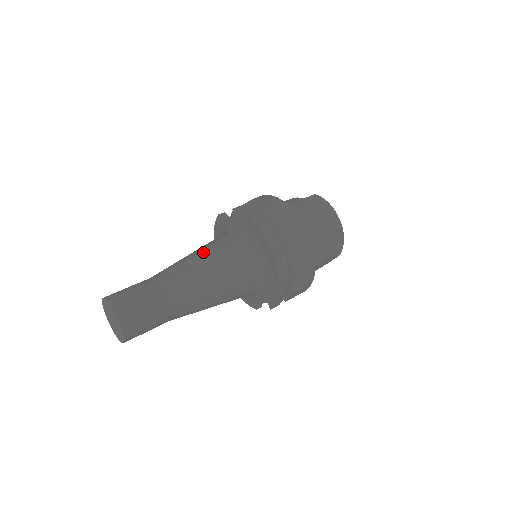
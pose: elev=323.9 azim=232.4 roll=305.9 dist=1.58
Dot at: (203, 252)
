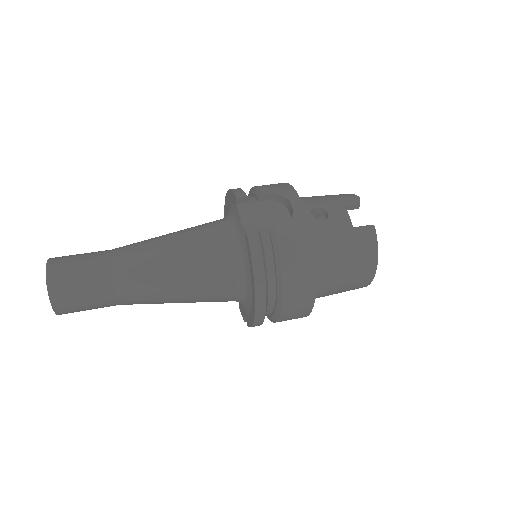
Dot at: (184, 262)
